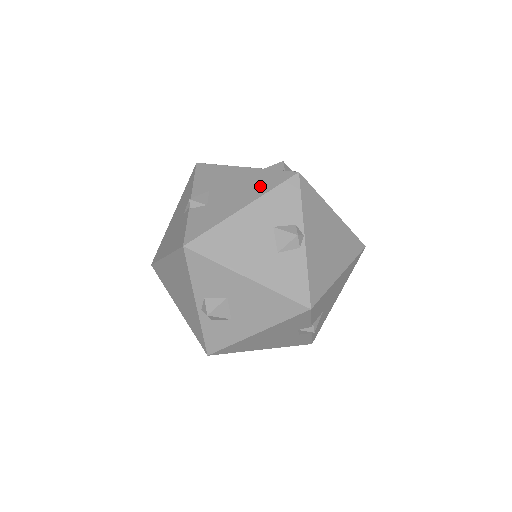
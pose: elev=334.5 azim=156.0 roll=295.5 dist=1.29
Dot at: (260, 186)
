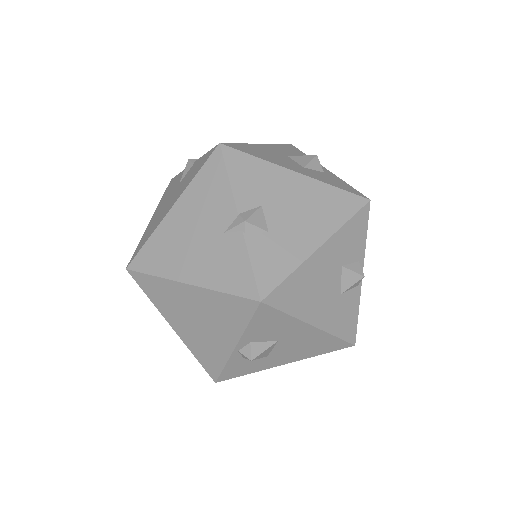
Dot at: (331, 213)
